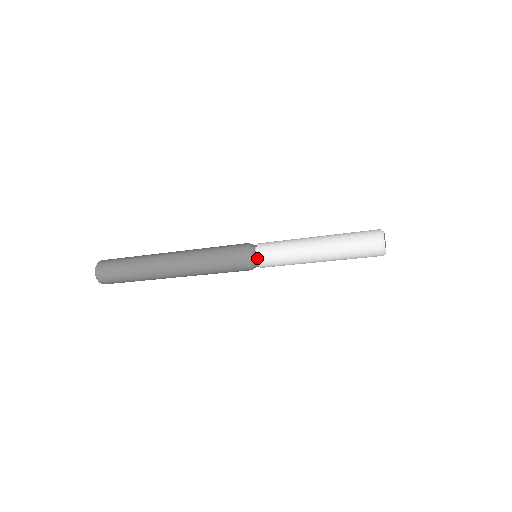
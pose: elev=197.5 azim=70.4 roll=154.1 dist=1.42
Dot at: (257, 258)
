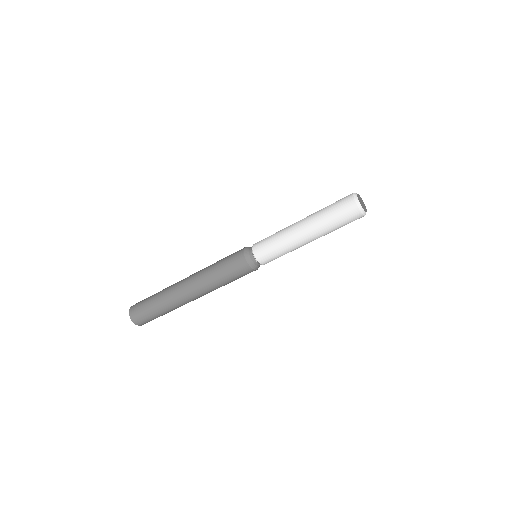
Dot at: (258, 261)
